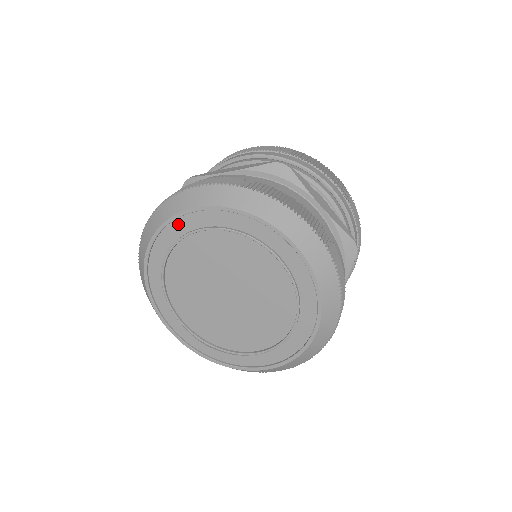
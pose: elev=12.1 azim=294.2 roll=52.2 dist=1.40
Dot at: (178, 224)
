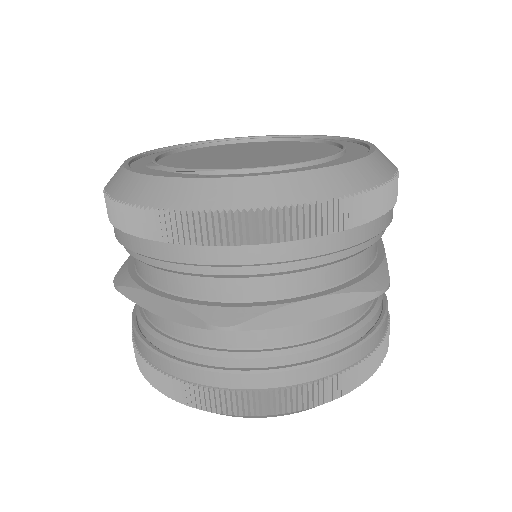
Dot at: occluded
